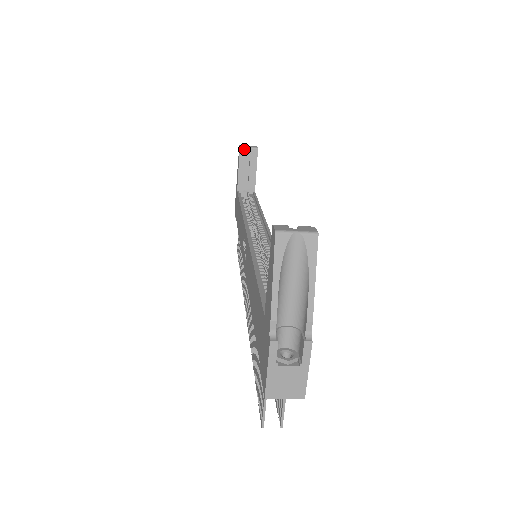
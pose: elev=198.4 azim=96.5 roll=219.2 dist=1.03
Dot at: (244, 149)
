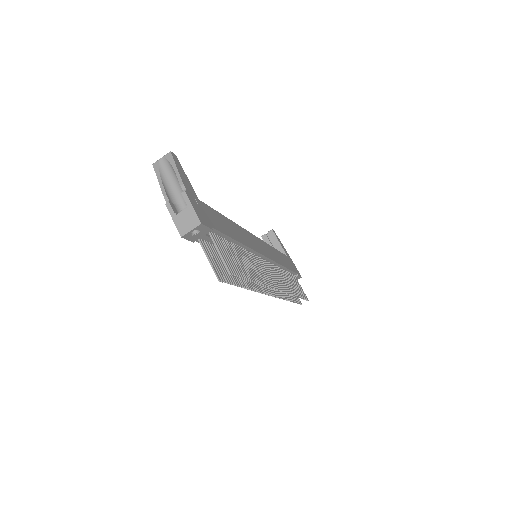
Dot at: (264, 236)
